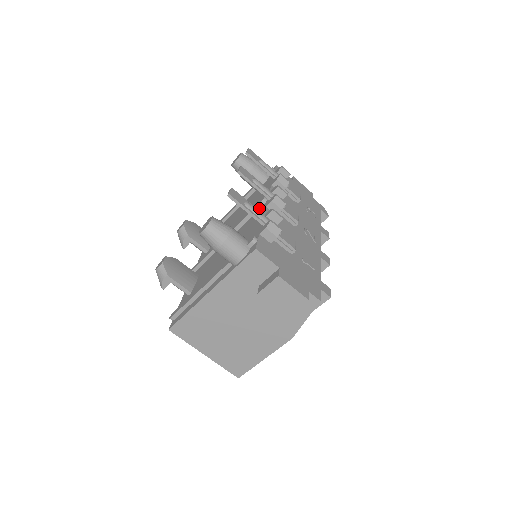
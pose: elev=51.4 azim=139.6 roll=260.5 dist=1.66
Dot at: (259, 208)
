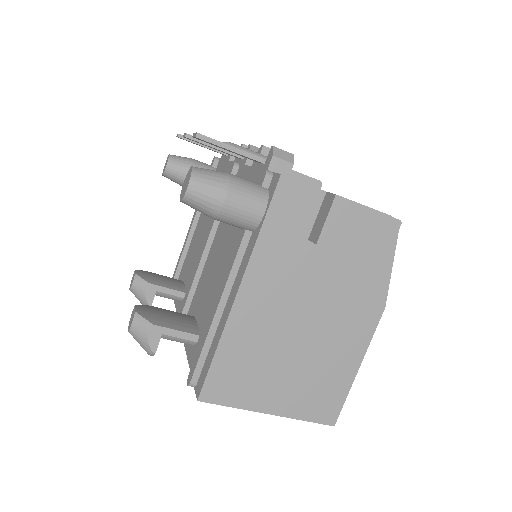
Dot at: occluded
